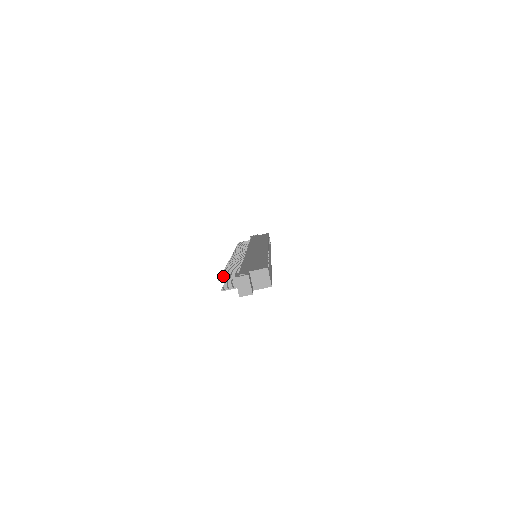
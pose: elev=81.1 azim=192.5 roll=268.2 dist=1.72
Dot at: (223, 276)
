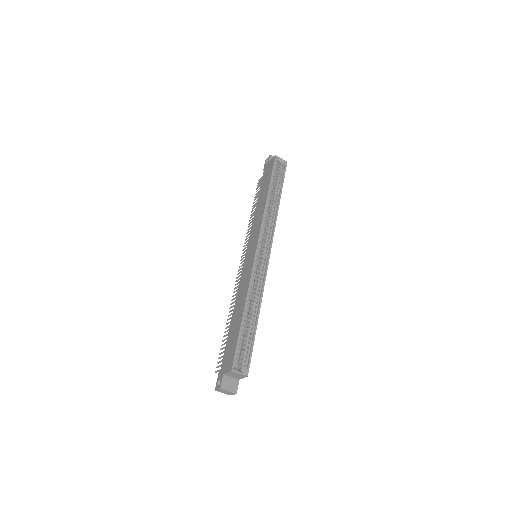
Dot at: (219, 358)
